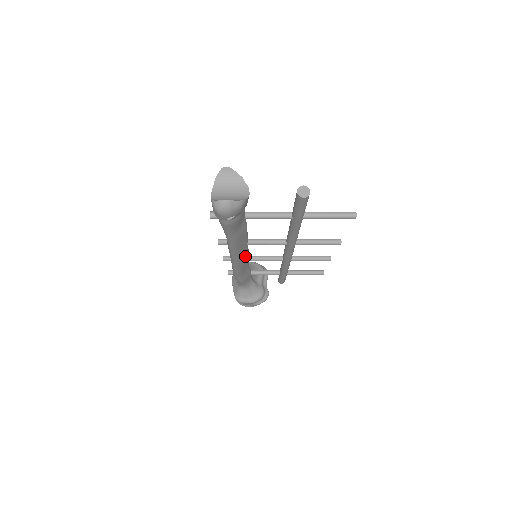
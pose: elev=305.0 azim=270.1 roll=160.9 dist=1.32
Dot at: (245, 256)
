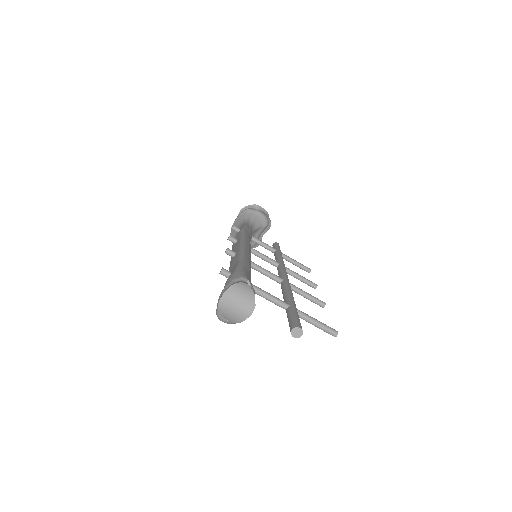
Dot at: occluded
